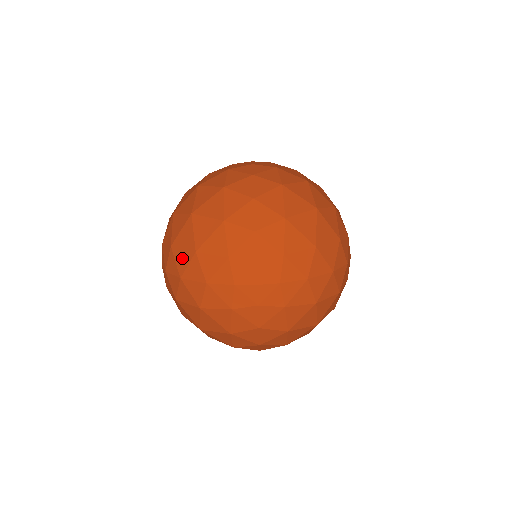
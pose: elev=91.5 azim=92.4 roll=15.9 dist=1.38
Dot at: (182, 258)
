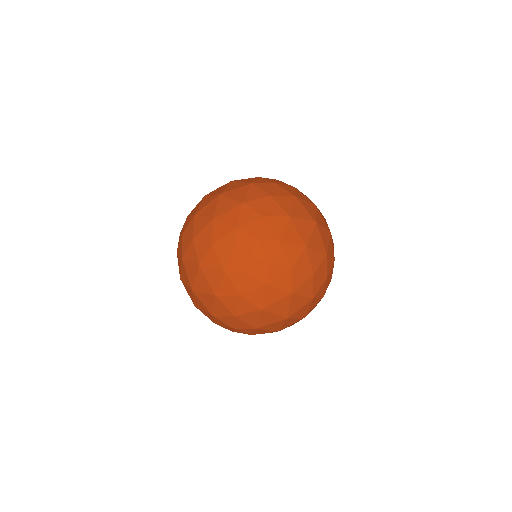
Dot at: (200, 223)
